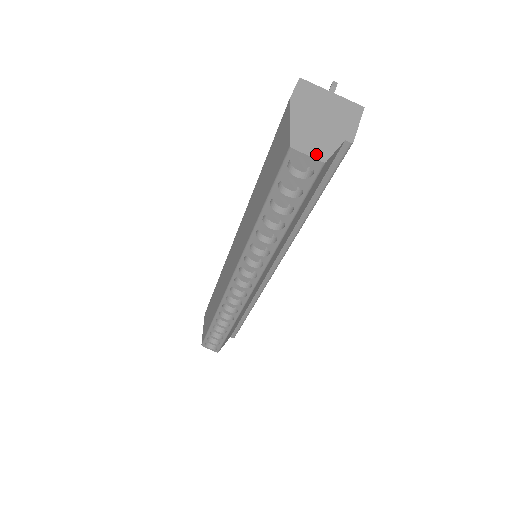
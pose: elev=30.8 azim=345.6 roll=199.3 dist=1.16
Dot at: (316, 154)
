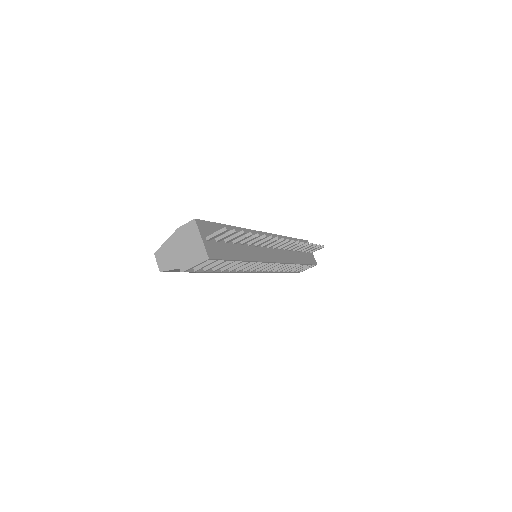
Dot at: (161, 265)
